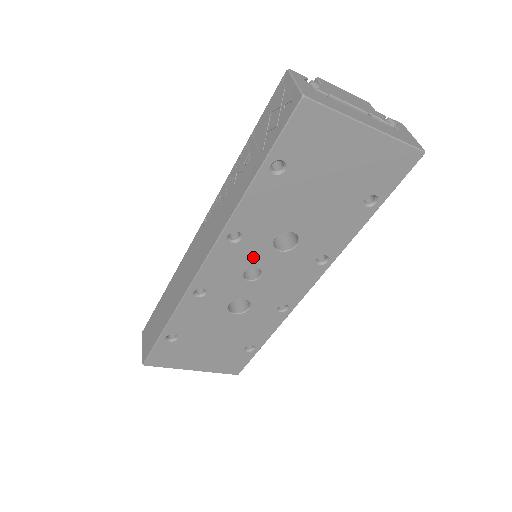
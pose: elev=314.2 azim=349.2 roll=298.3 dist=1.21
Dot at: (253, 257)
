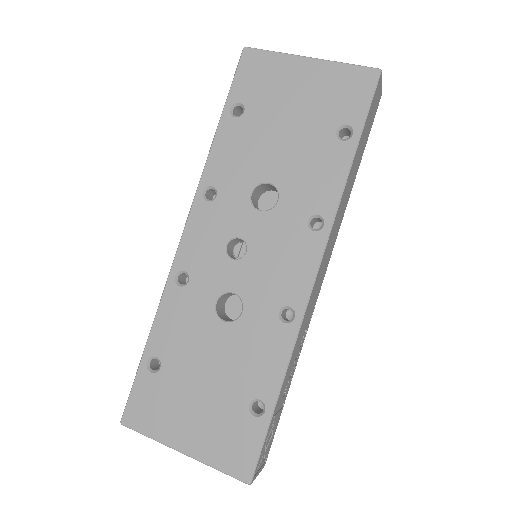
Dot at: (233, 221)
